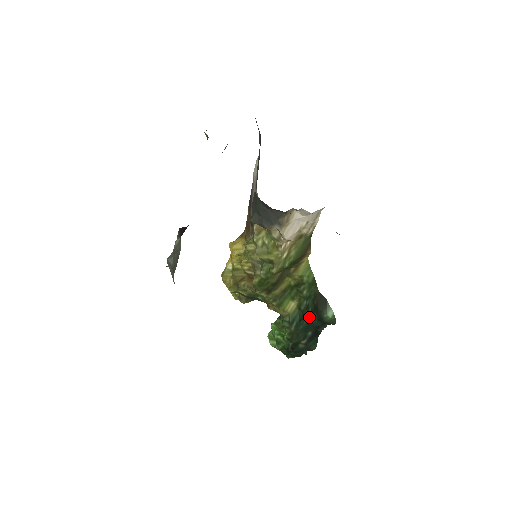
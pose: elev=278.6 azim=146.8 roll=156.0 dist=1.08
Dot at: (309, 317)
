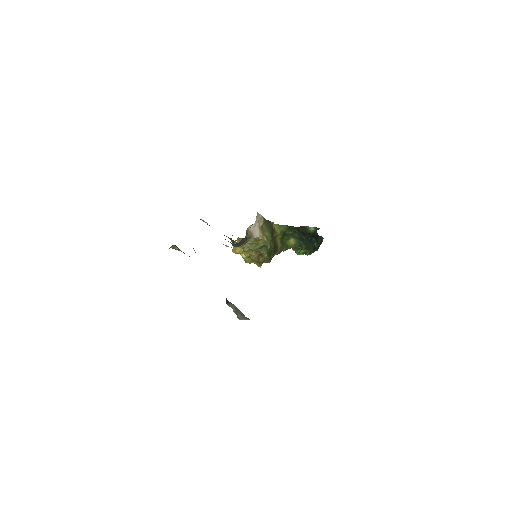
Dot at: (305, 237)
